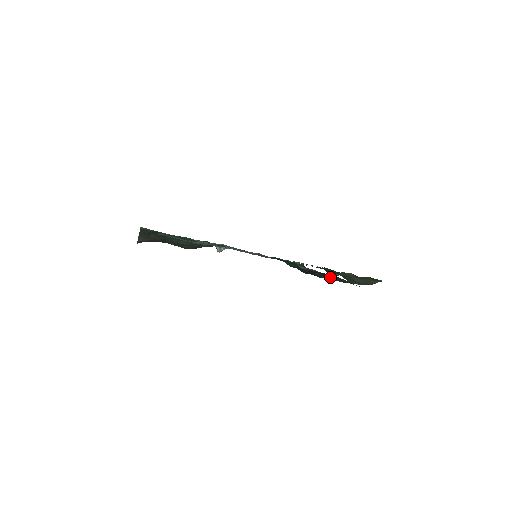
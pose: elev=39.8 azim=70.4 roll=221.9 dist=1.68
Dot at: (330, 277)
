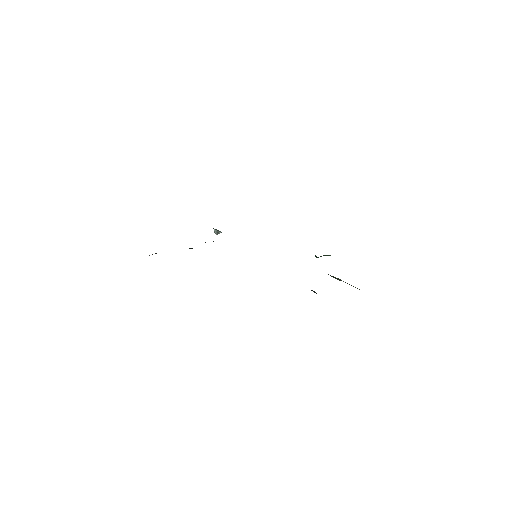
Dot at: occluded
